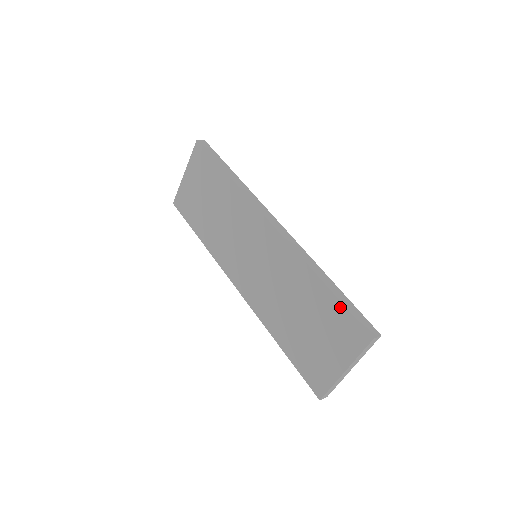
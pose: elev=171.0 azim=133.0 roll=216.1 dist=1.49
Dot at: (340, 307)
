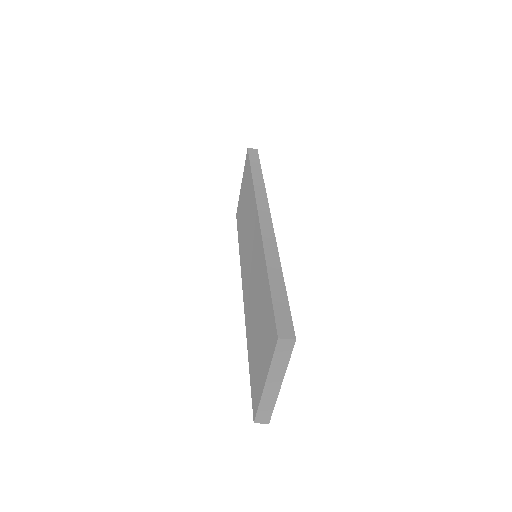
Dot at: (270, 301)
